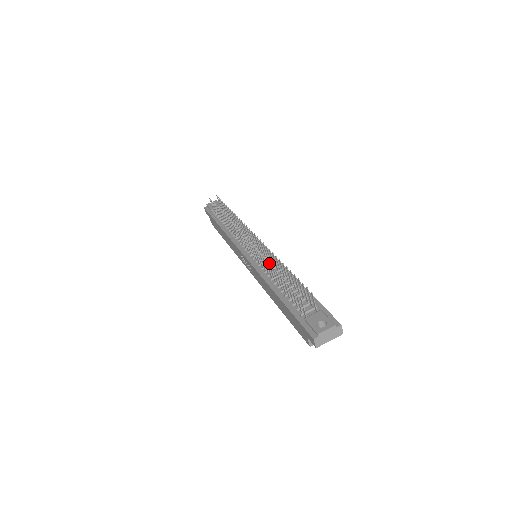
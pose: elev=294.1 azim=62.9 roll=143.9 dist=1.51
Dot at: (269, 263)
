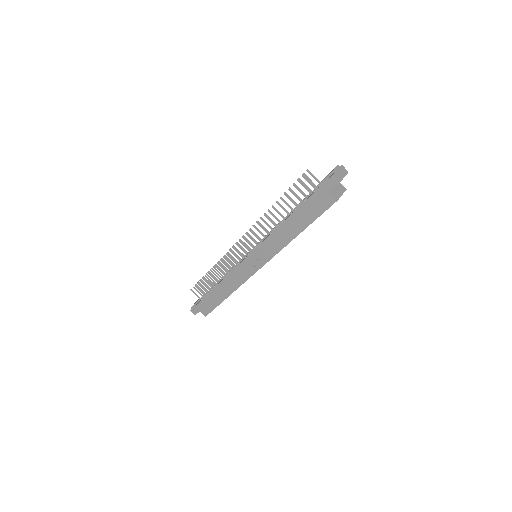
Dot at: occluded
